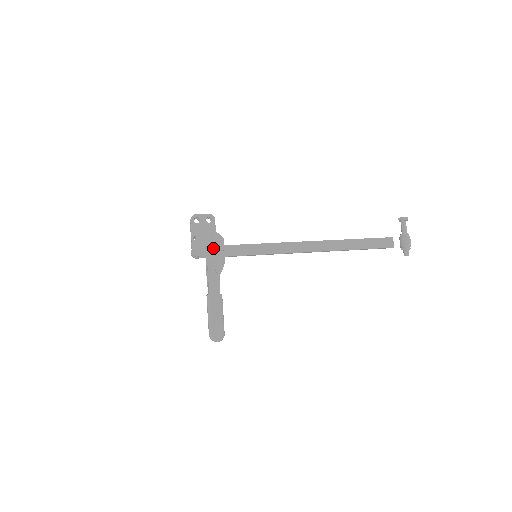
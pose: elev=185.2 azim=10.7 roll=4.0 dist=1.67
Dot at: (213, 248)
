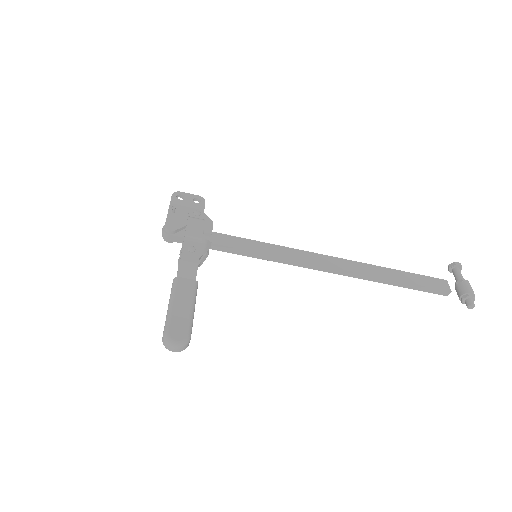
Dot at: (197, 223)
